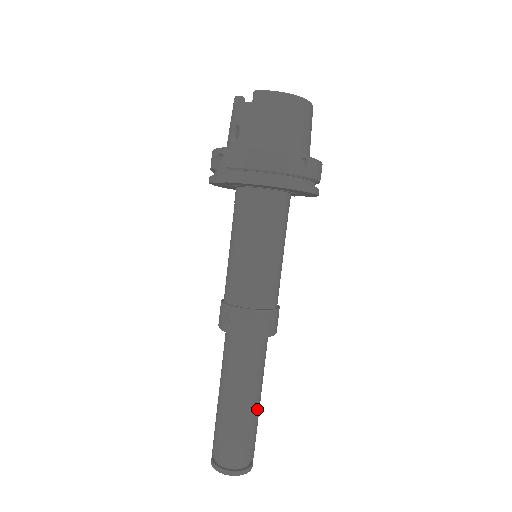
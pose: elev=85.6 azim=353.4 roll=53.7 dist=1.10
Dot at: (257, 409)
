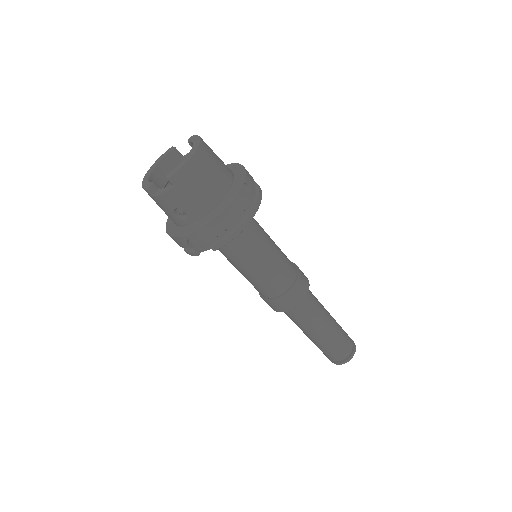
Dot at: (333, 319)
